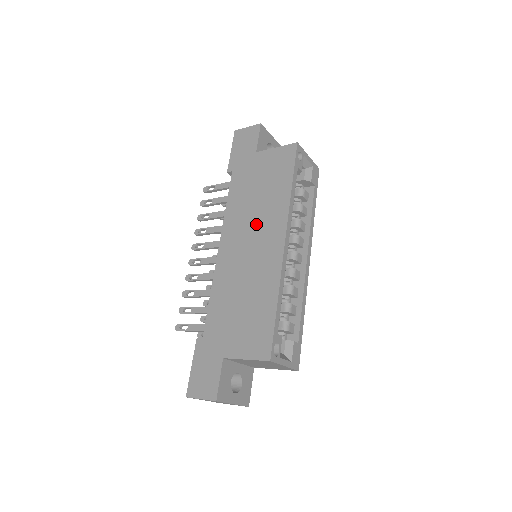
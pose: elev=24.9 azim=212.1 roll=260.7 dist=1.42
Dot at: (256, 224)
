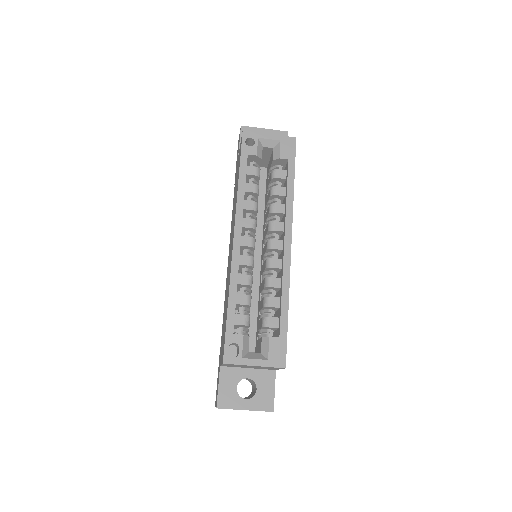
Dot at: (232, 228)
